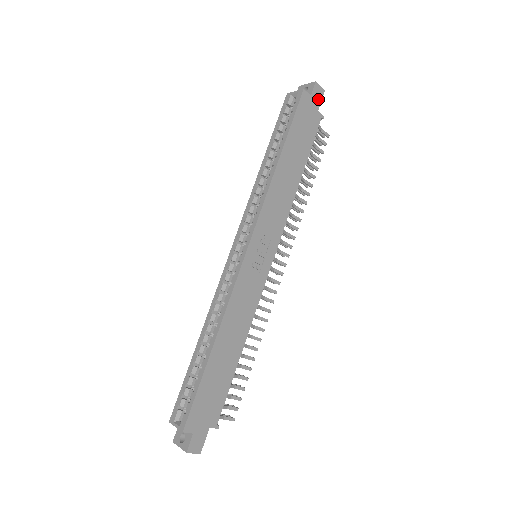
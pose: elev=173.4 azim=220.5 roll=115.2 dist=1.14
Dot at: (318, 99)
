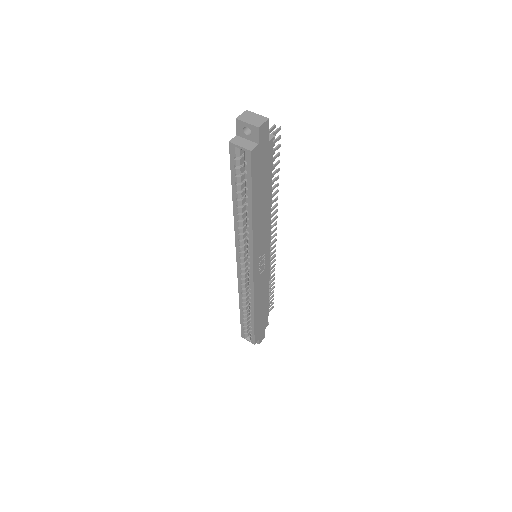
Dot at: (265, 135)
